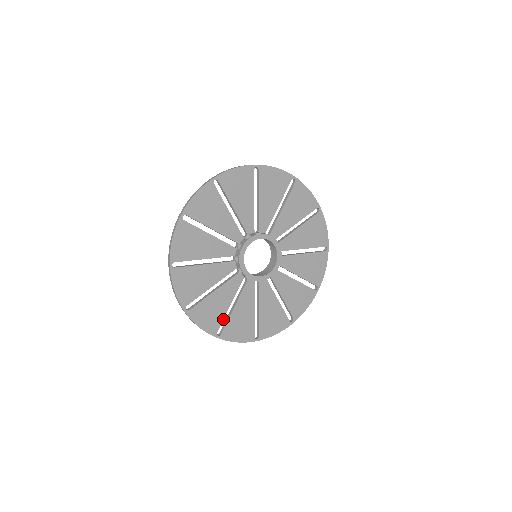
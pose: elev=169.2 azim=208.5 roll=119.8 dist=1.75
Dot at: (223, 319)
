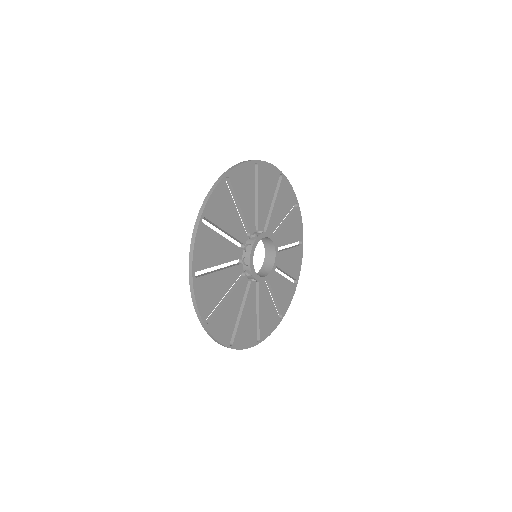
Dot at: (208, 267)
